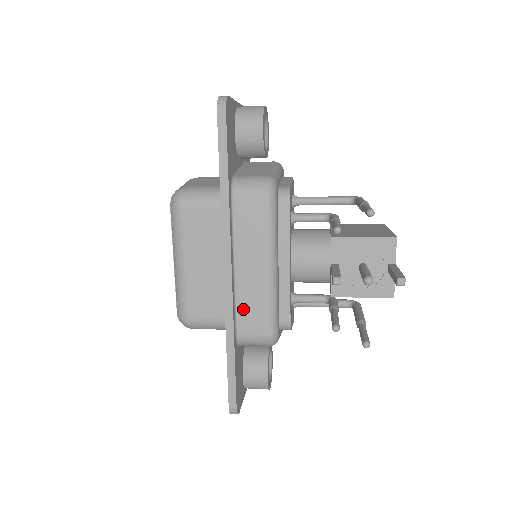
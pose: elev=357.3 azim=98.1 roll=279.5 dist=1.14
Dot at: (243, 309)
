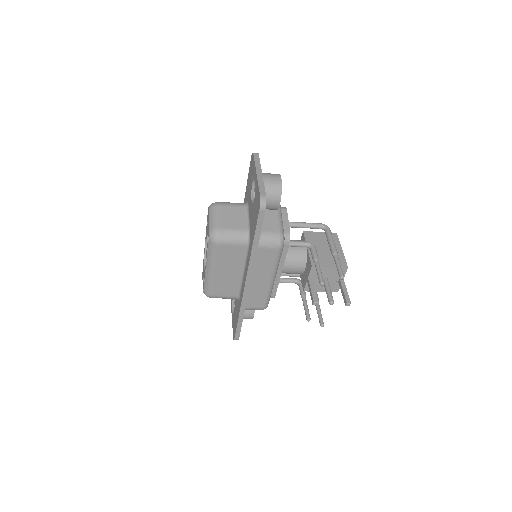
Dot at: (251, 297)
